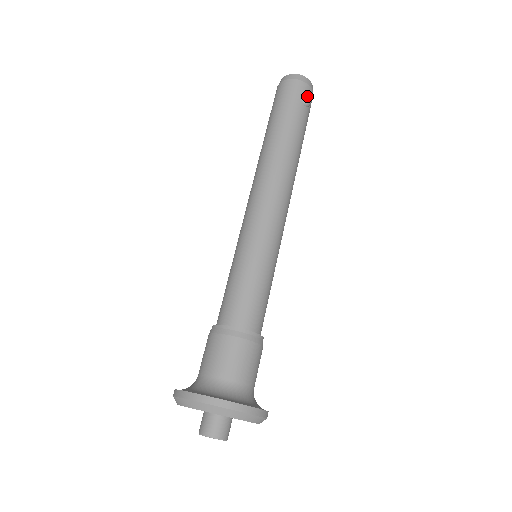
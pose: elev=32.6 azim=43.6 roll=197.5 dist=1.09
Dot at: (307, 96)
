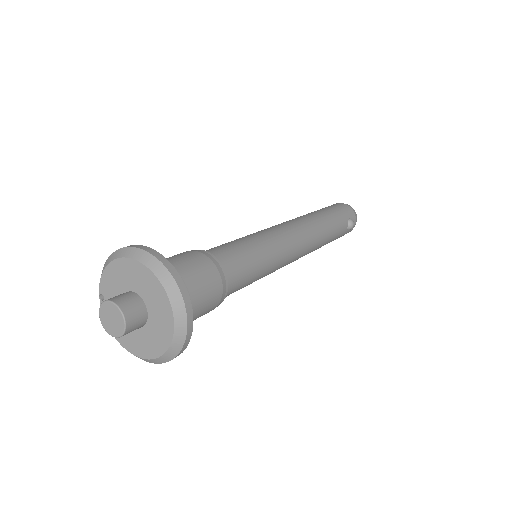
Dot at: occluded
